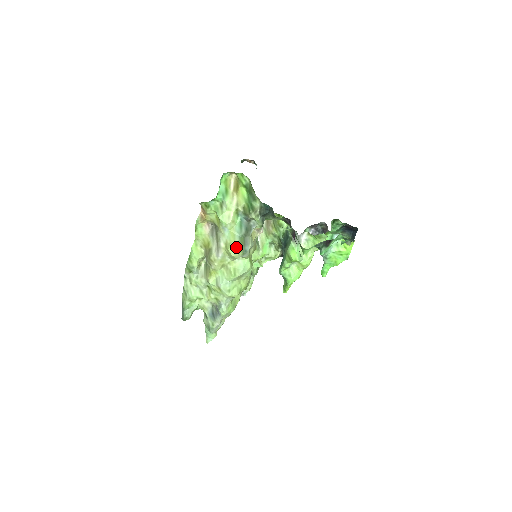
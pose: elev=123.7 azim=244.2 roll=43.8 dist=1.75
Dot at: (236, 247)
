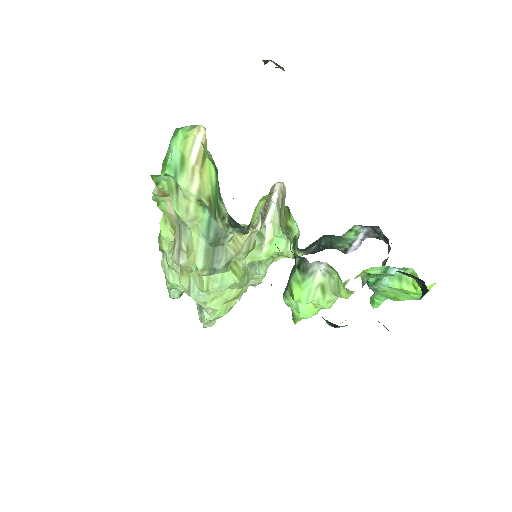
Dot at: (197, 262)
